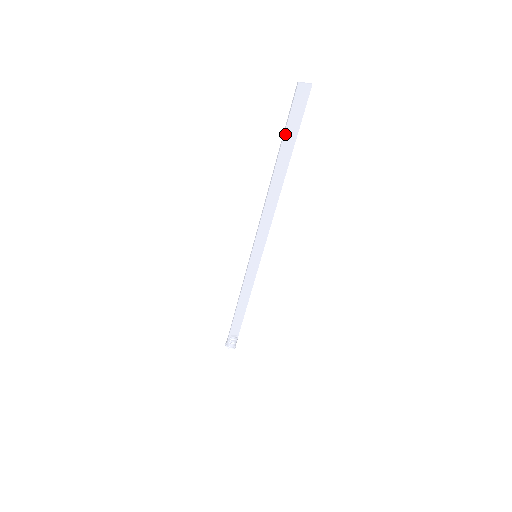
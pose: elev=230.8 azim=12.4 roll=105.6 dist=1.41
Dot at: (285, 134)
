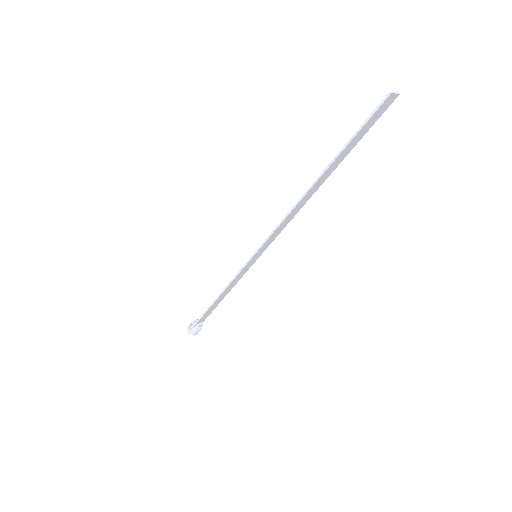
Dot at: (348, 145)
